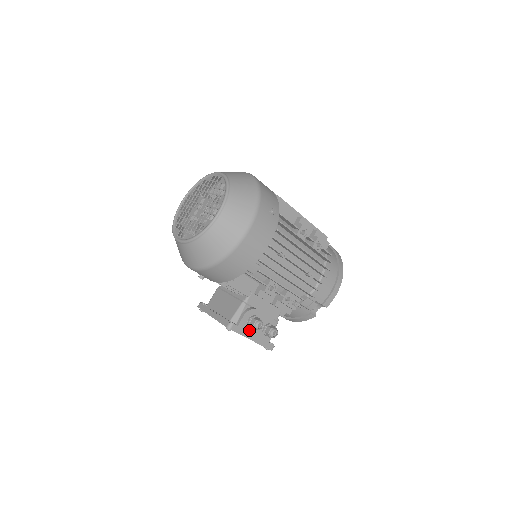
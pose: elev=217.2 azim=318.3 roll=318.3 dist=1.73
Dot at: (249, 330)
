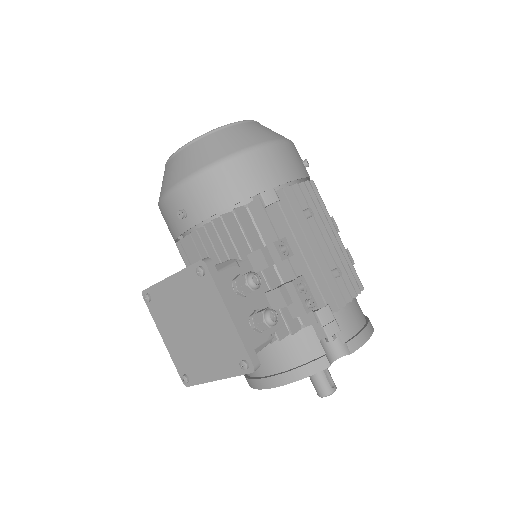
Dot at: (230, 297)
